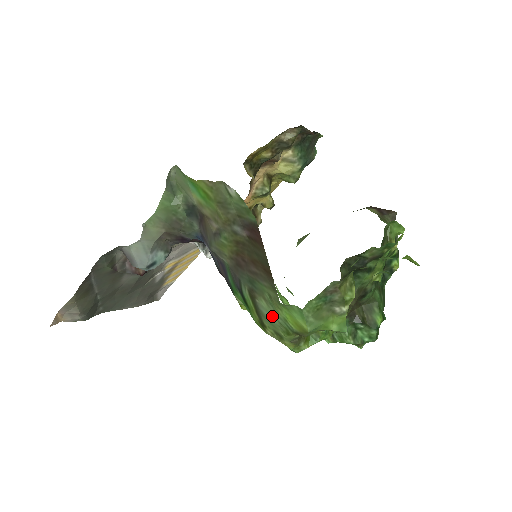
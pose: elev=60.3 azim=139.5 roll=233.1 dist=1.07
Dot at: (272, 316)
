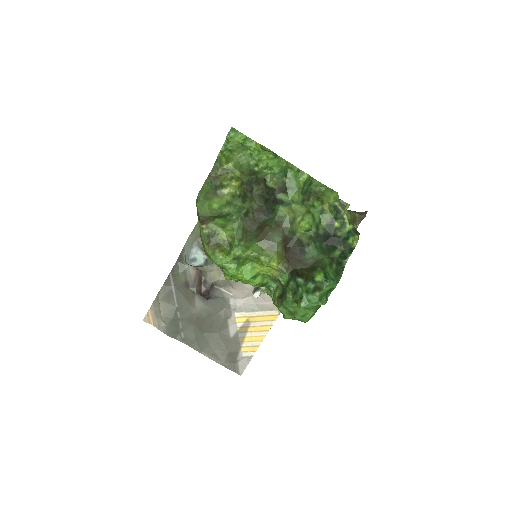
Dot at: occluded
